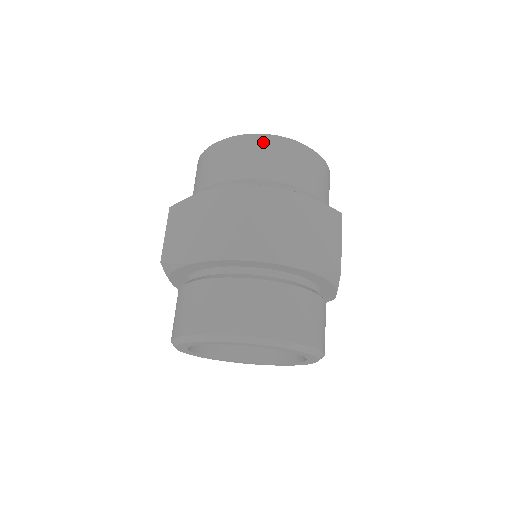
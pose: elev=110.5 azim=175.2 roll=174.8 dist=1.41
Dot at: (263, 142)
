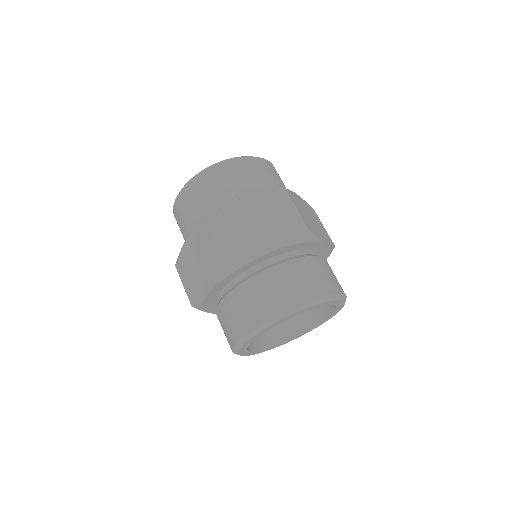
Dot at: (258, 162)
